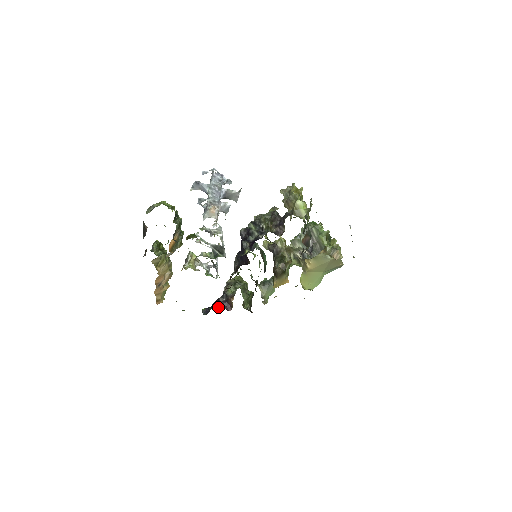
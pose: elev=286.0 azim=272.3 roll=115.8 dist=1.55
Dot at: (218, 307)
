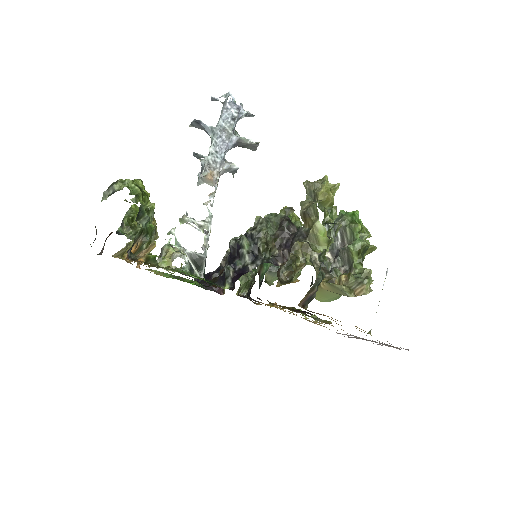
Dot at: (208, 287)
